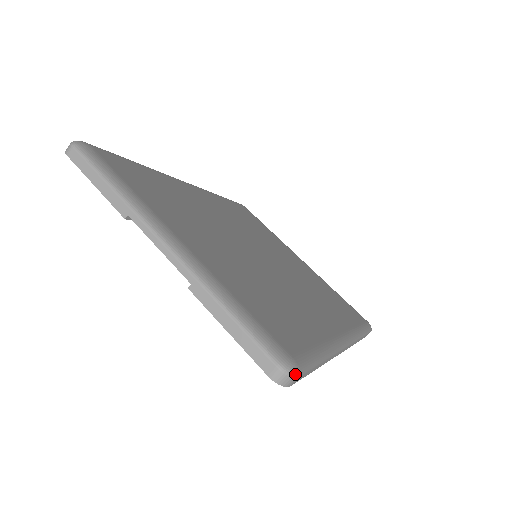
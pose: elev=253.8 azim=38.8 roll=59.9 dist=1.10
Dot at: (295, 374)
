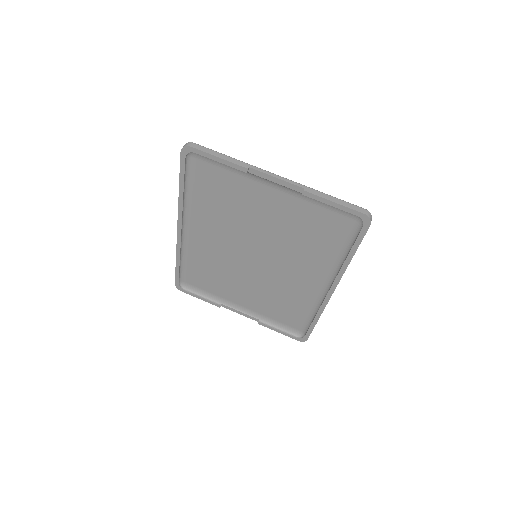
Dot at: (371, 217)
